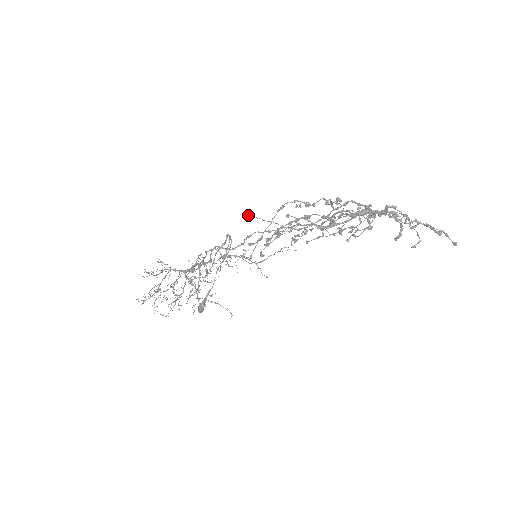
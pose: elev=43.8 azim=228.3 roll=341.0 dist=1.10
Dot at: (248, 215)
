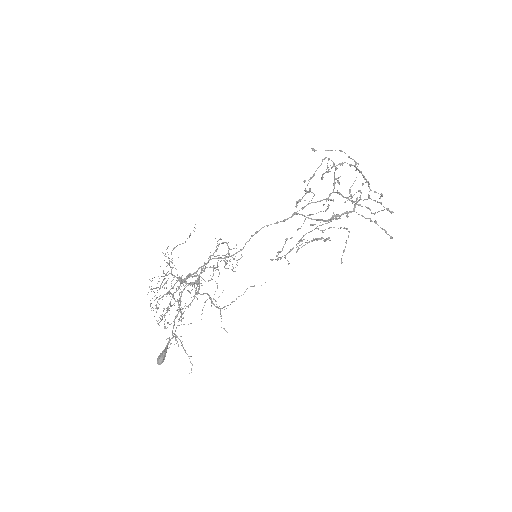
Dot at: (314, 149)
